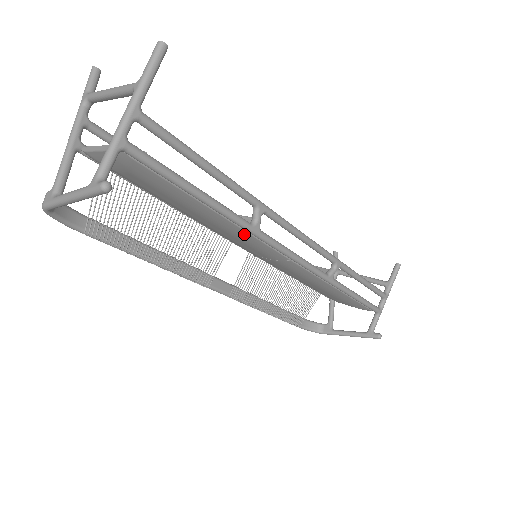
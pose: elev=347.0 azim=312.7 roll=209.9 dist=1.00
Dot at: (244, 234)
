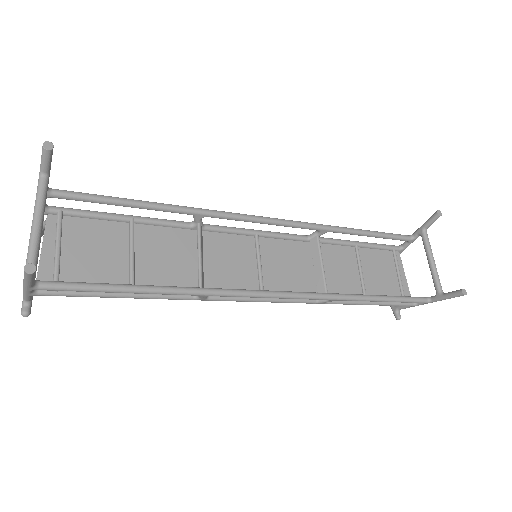
Dot at: occluded
